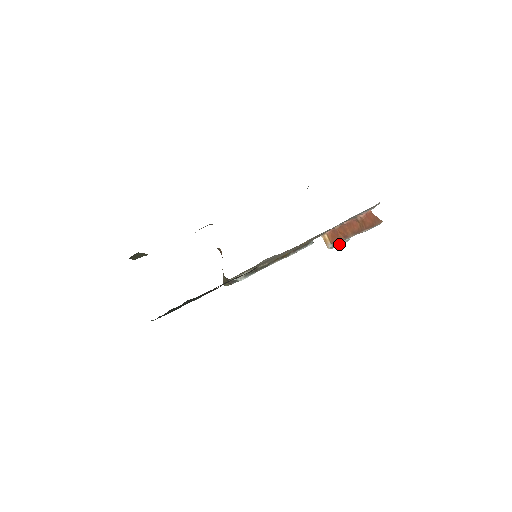
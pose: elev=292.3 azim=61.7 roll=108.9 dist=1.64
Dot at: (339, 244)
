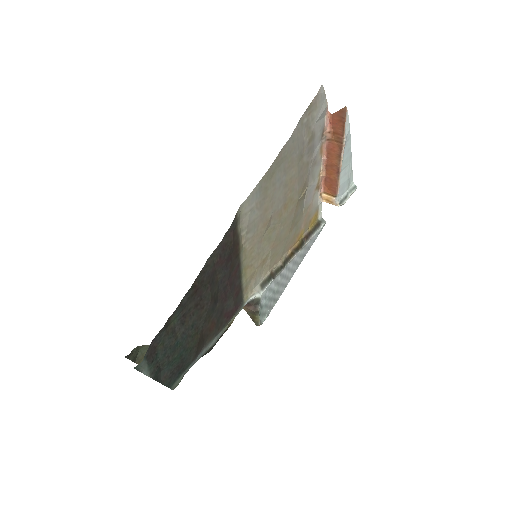
Dot at: (347, 196)
